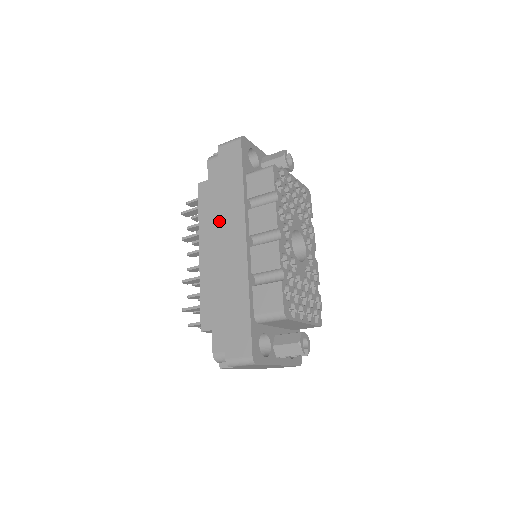
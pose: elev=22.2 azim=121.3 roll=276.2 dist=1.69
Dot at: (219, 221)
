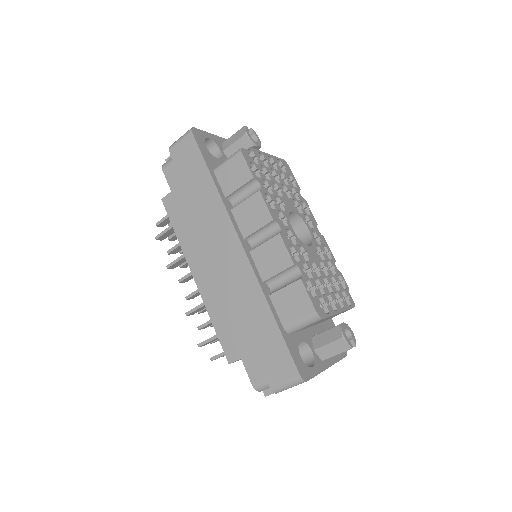
Dot at: (202, 234)
